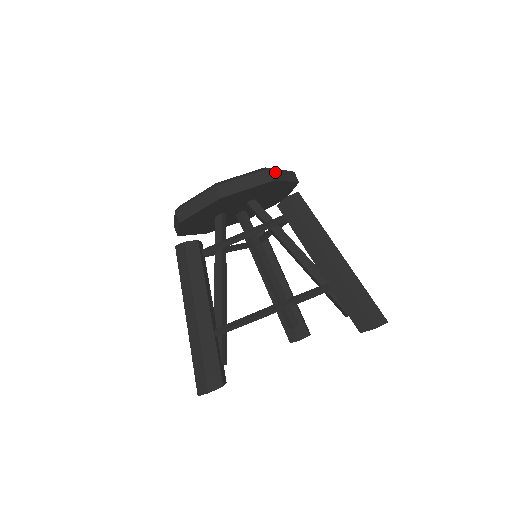
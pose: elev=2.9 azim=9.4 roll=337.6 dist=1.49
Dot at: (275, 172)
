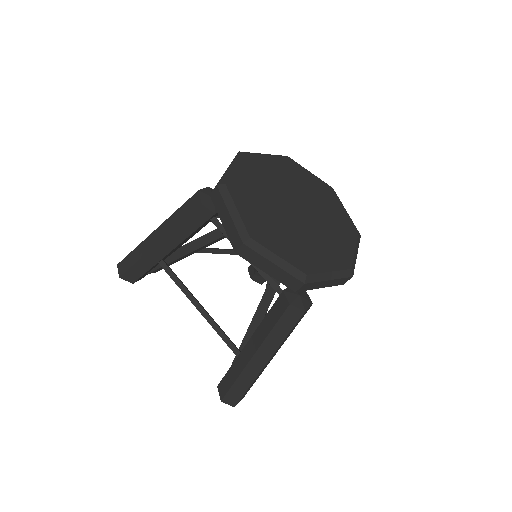
Dot at: (310, 285)
